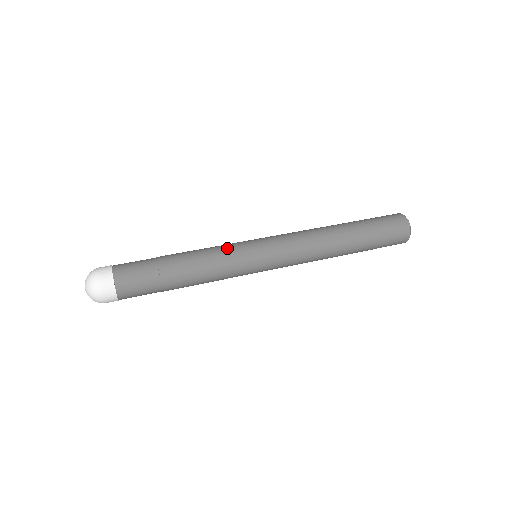
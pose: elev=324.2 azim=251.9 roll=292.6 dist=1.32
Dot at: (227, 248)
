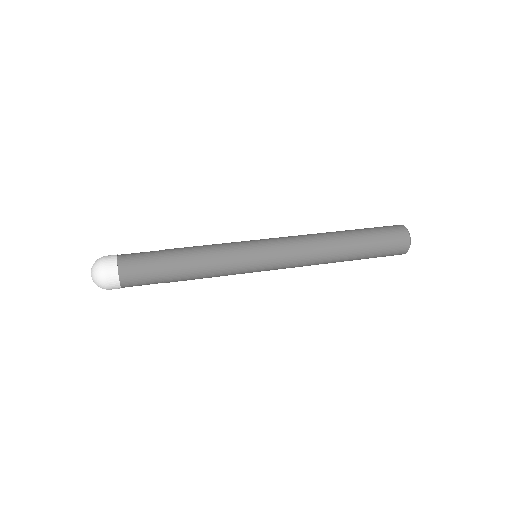
Dot at: (228, 248)
